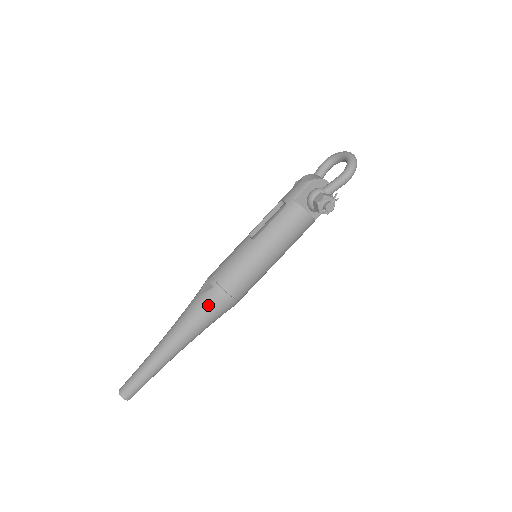
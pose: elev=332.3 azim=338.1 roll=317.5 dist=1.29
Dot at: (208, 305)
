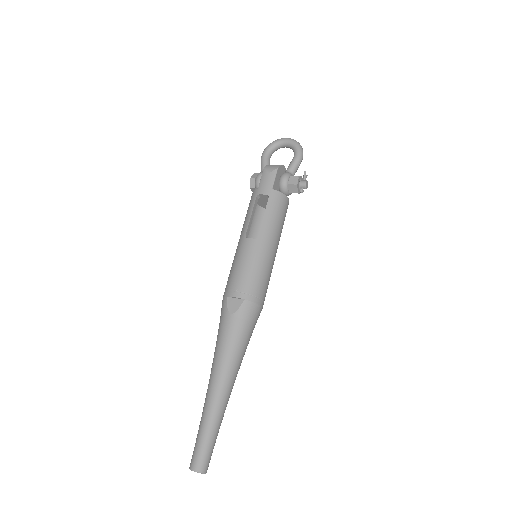
Dot at: (247, 320)
